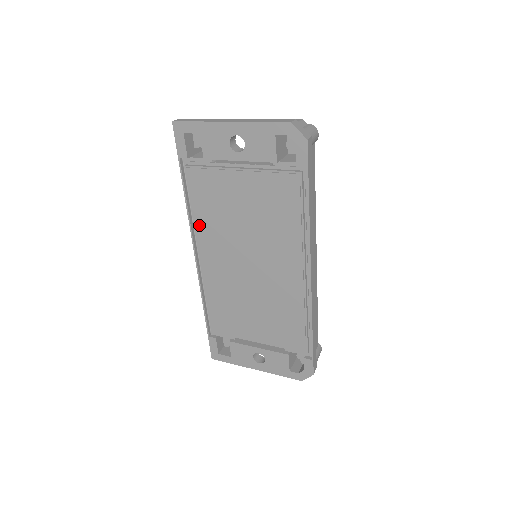
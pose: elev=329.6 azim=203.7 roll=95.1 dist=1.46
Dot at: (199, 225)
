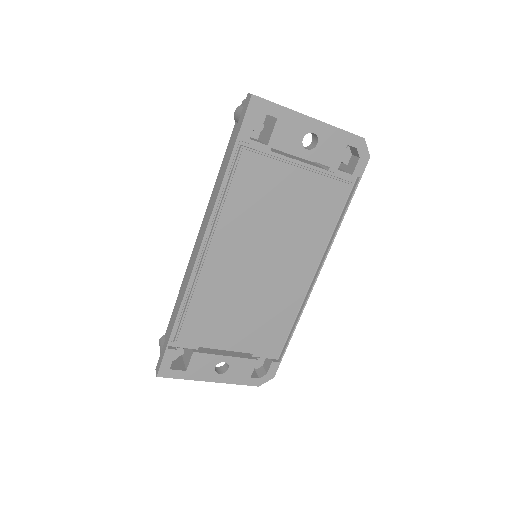
Dot at: (225, 214)
